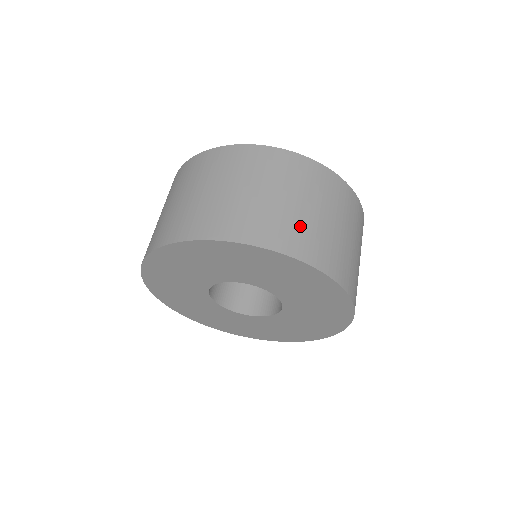
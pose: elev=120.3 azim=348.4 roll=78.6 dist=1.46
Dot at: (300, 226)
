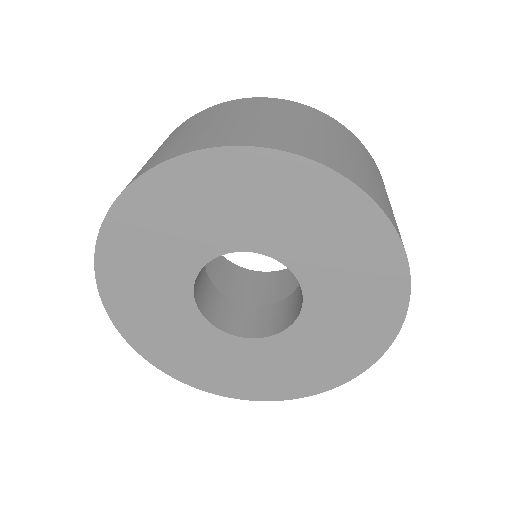
Dot at: (189, 138)
